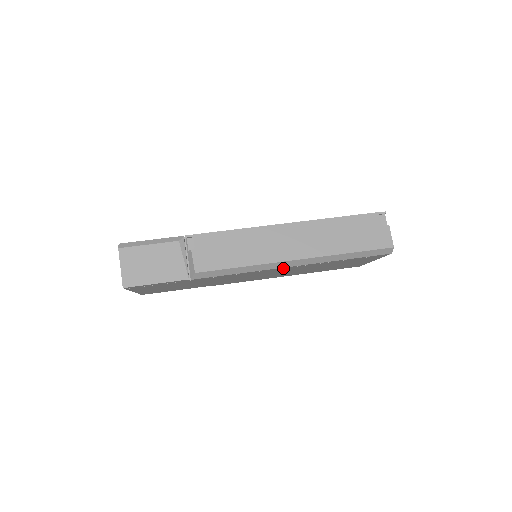
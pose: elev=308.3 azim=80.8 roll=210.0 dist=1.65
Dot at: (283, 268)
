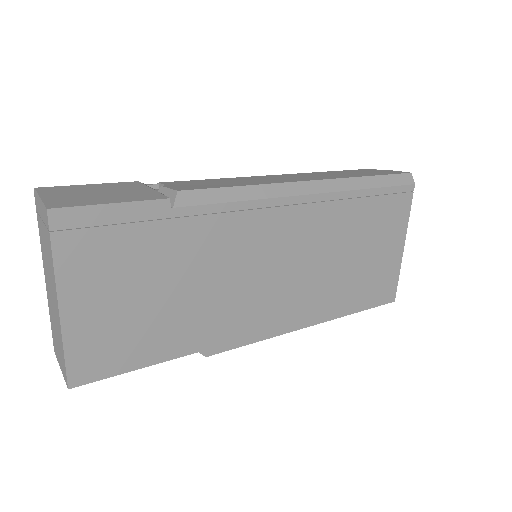
Dot at: (303, 205)
